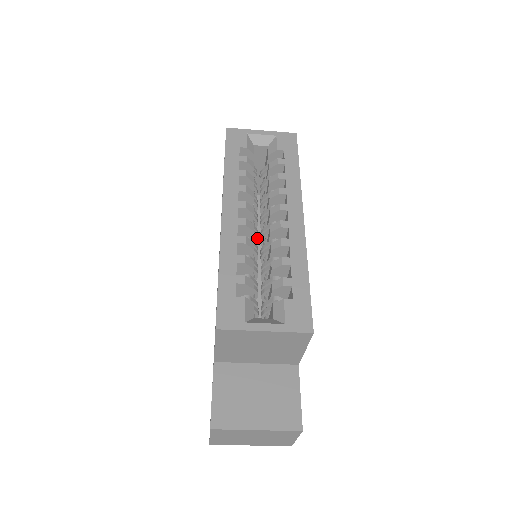
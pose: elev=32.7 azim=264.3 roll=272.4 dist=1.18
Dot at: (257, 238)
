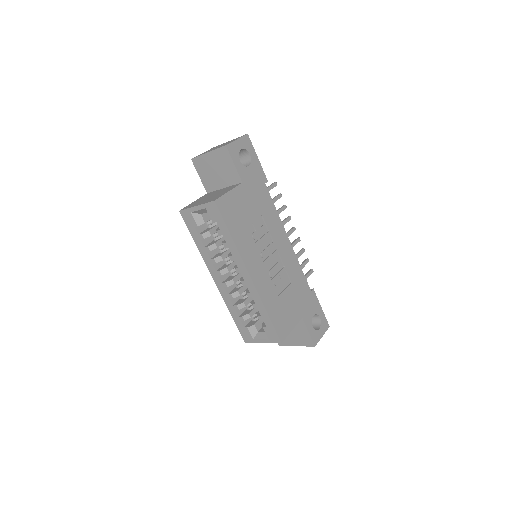
Dot at: occluded
